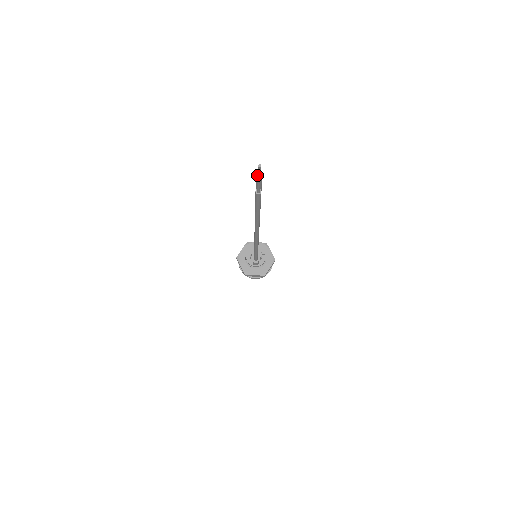
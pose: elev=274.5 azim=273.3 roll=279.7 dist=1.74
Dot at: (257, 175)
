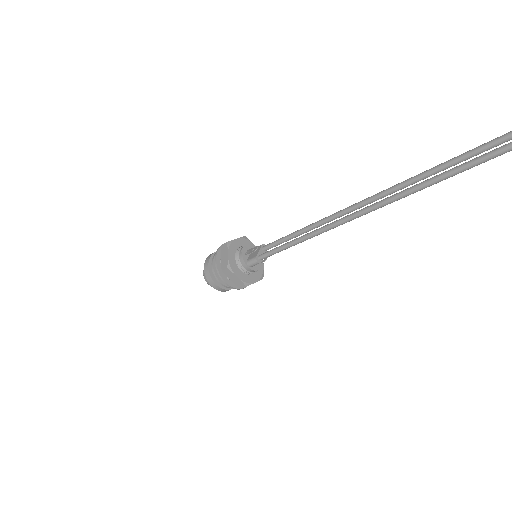
Dot at: out of frame
